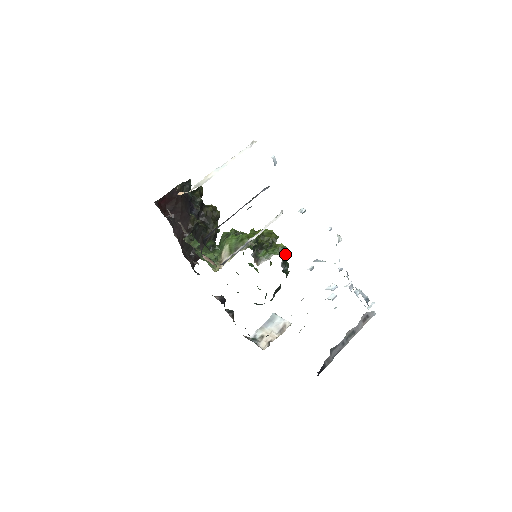
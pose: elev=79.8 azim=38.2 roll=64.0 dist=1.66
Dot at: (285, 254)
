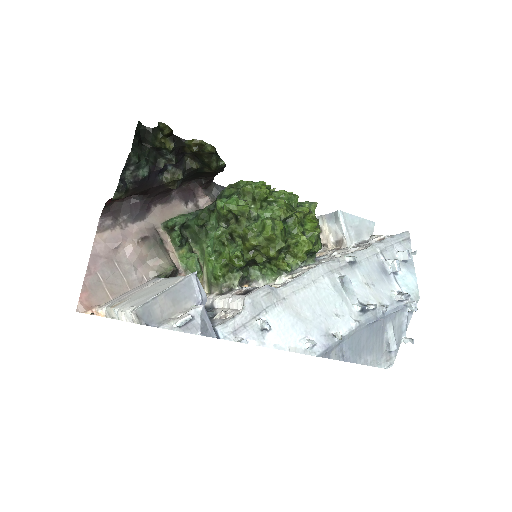
Dot at: (291, 271)
